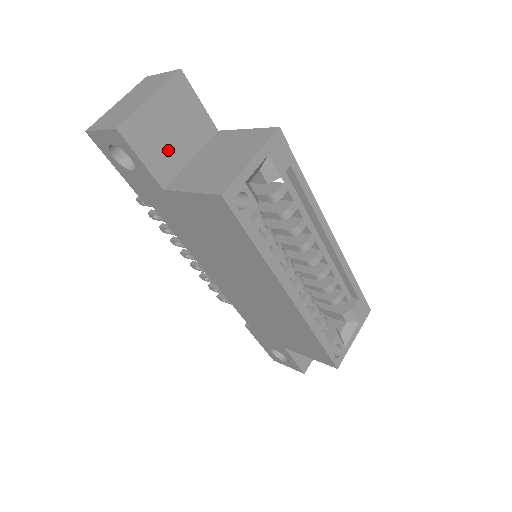
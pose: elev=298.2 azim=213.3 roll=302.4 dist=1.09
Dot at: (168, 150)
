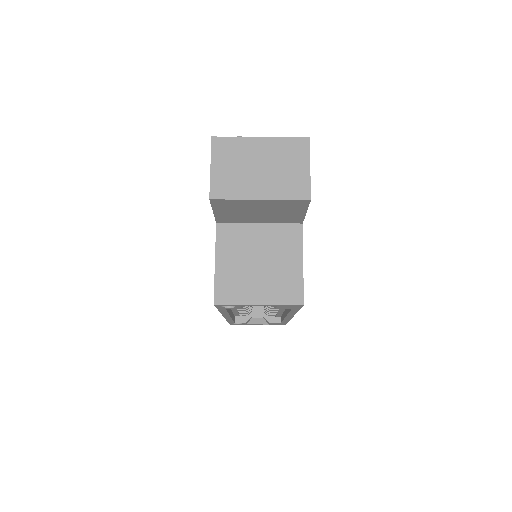
Dot at: (244, 215)
